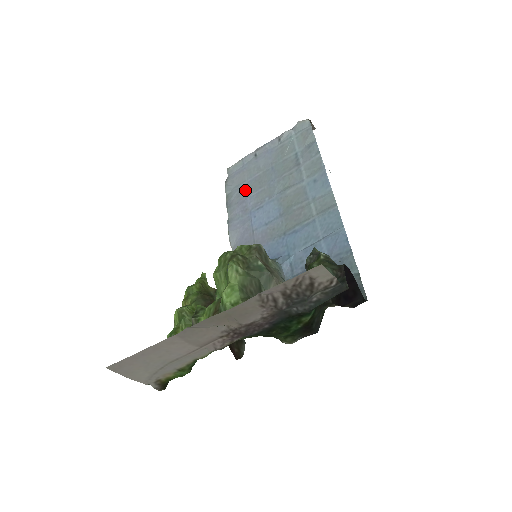
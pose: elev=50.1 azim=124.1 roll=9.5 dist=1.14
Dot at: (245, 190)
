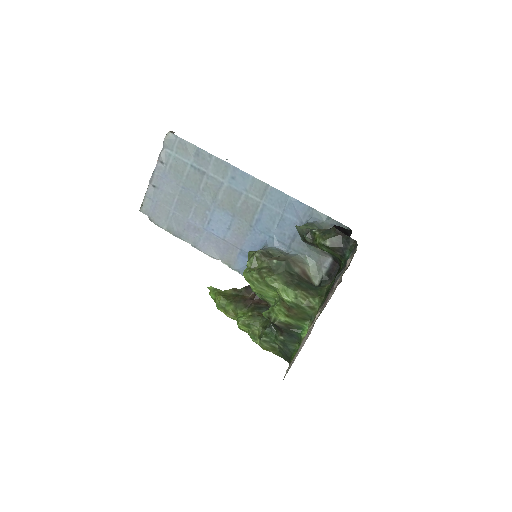
Dot at: (179, 217)
